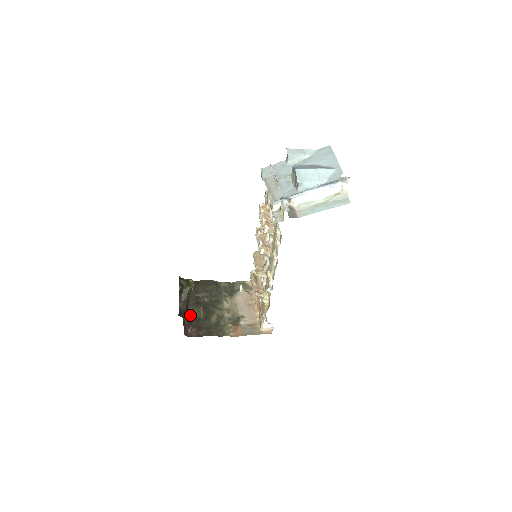
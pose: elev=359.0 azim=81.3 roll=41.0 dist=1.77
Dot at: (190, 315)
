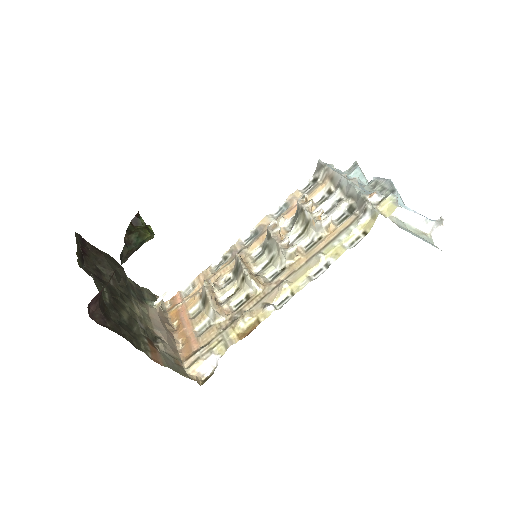
Dot at: occluded
